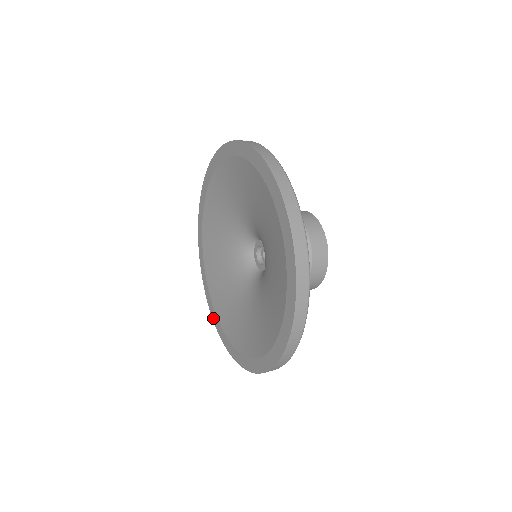
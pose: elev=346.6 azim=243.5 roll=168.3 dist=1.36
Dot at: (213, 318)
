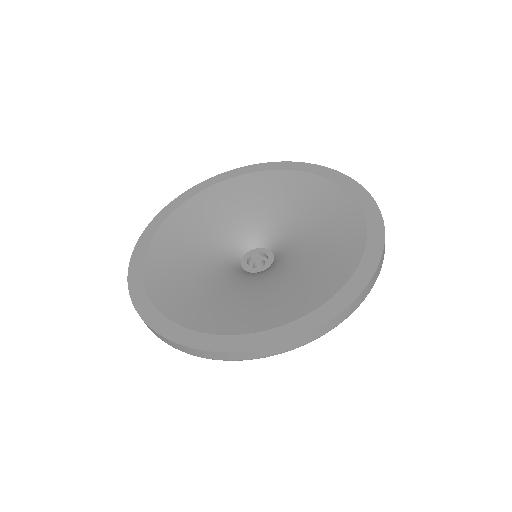
Dot at: (181, 340)
